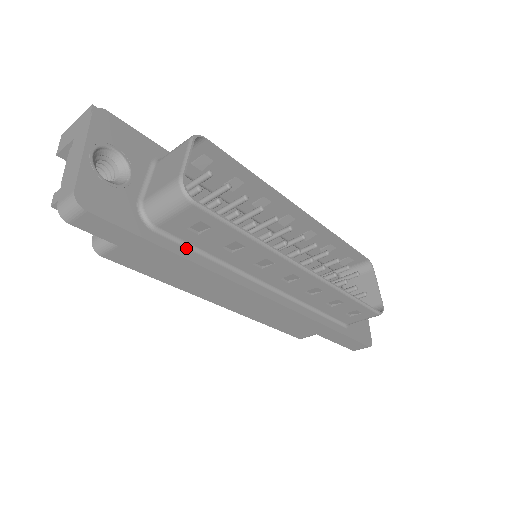
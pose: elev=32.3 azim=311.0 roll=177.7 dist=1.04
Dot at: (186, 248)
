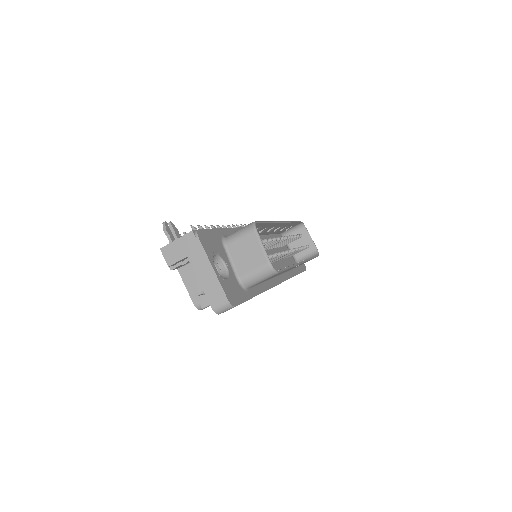
Dot at: (256, 288)
